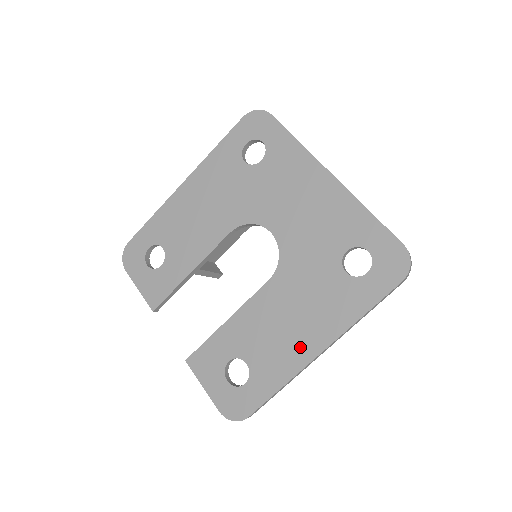
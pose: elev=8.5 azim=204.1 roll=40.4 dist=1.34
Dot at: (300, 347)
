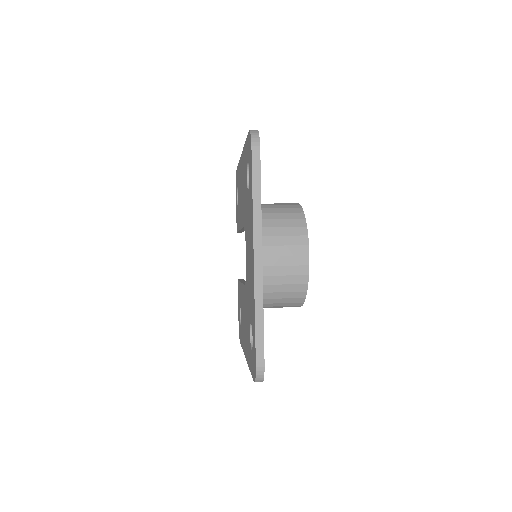
Dot at: (244, 342)
